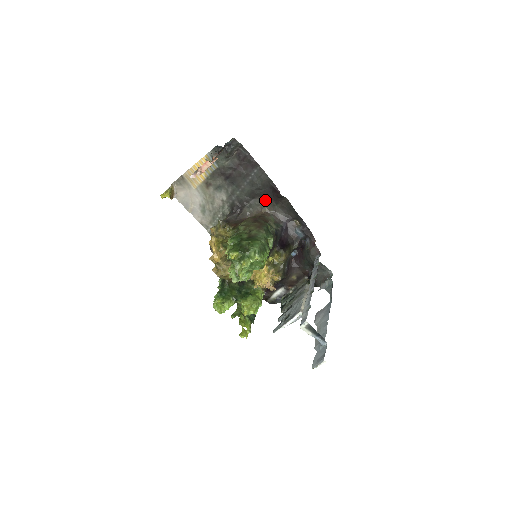
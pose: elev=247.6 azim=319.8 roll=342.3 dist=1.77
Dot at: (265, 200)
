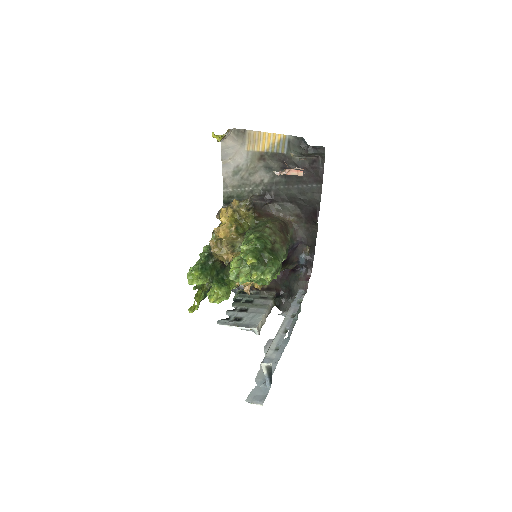
Dot at: (299, 212)
